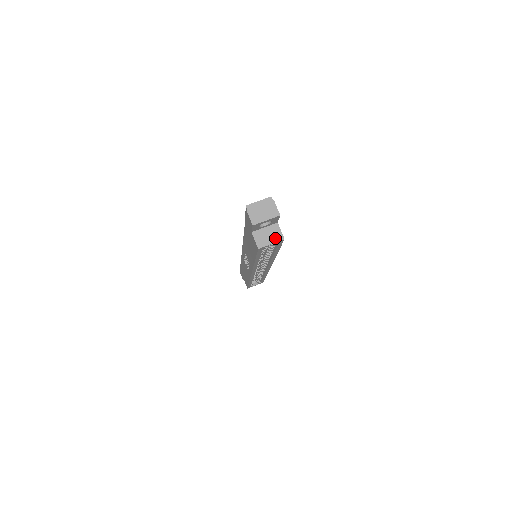
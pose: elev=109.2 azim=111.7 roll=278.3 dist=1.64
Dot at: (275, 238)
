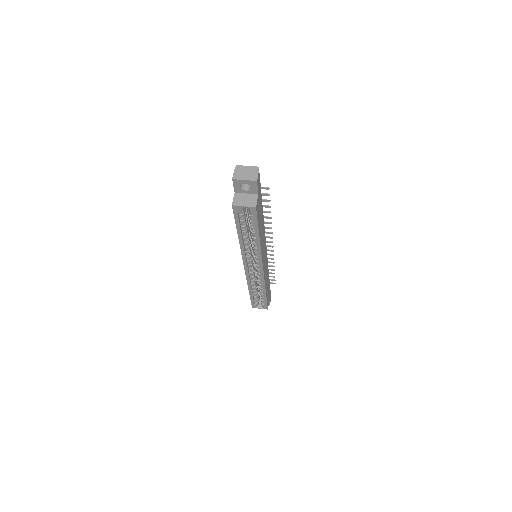
Dot at: (249, 204)
